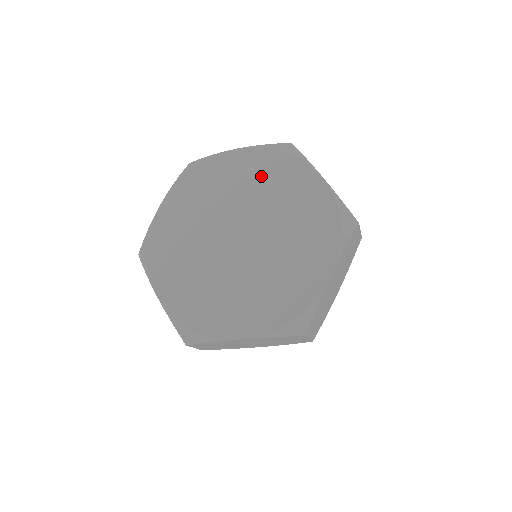
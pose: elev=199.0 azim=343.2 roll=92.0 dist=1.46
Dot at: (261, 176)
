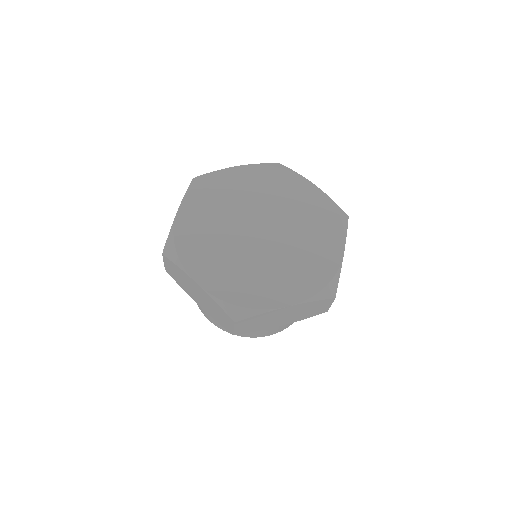
Dot at: (311, 213)
